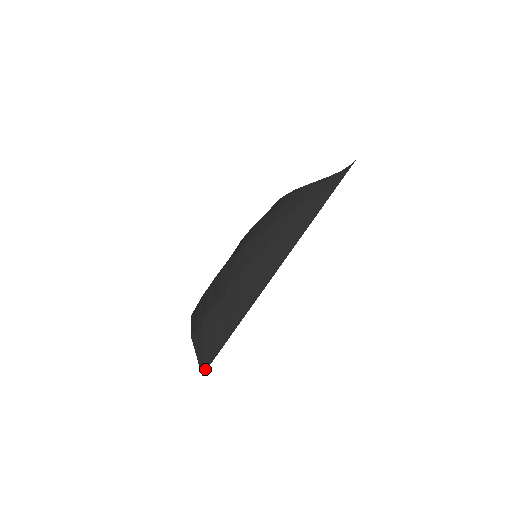
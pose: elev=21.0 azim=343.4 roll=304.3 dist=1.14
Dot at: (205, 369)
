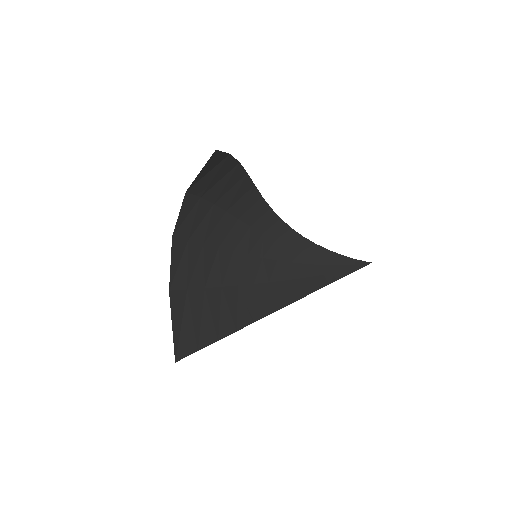
Dot at: (181, 356)
